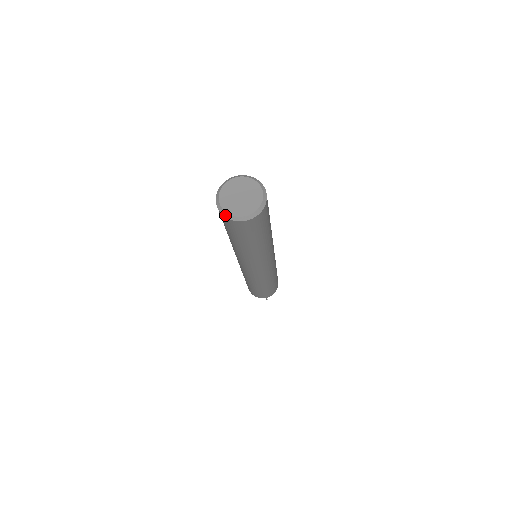
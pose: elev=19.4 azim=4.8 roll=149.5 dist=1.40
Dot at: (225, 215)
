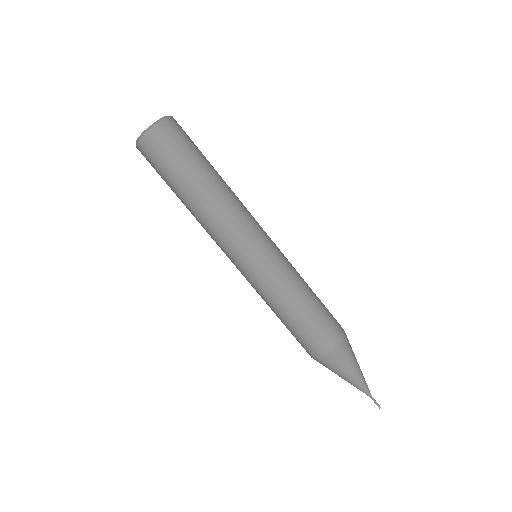
Dot at: (147, 131)
